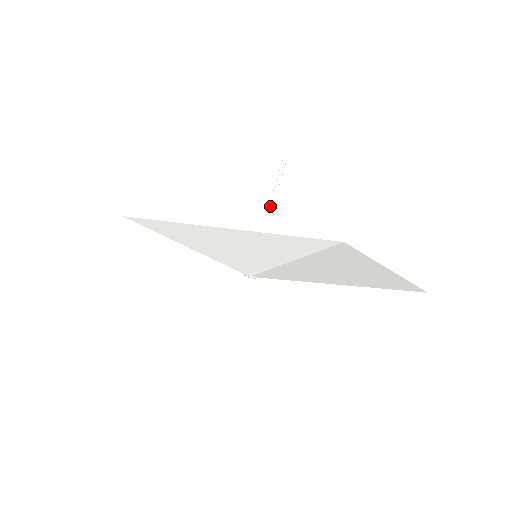
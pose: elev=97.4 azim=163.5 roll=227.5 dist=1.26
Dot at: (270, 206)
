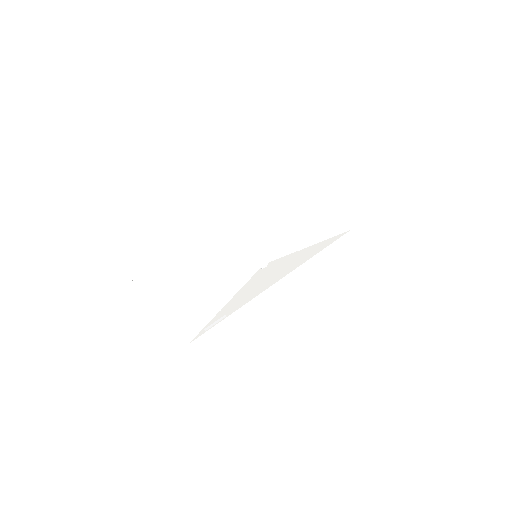
Dot at: occluded
